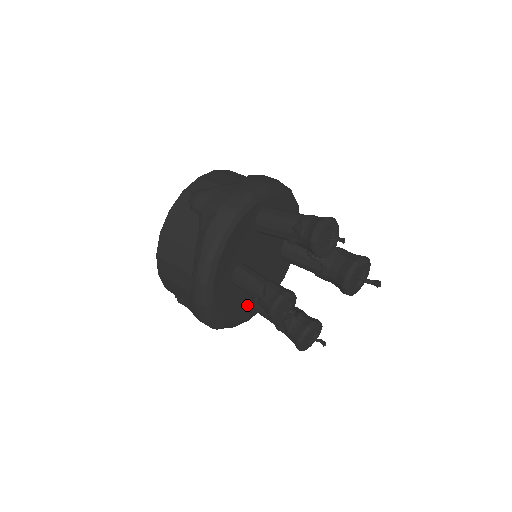
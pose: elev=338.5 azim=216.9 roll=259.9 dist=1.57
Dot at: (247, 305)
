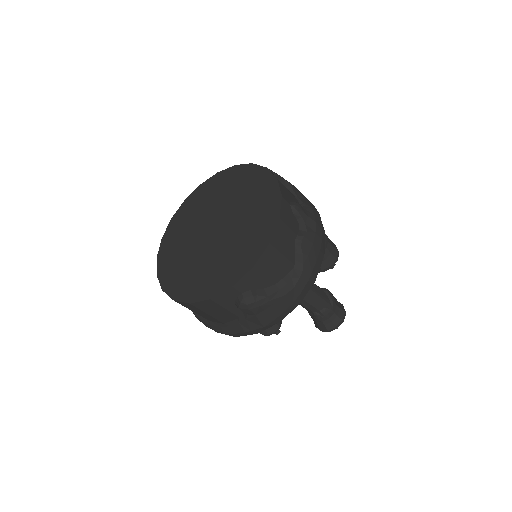
Dot at: occluded
